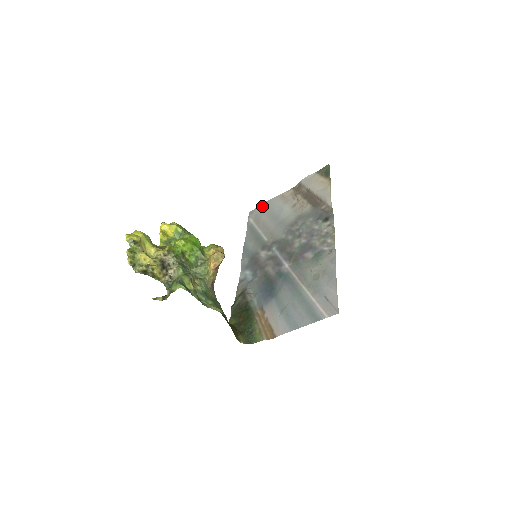
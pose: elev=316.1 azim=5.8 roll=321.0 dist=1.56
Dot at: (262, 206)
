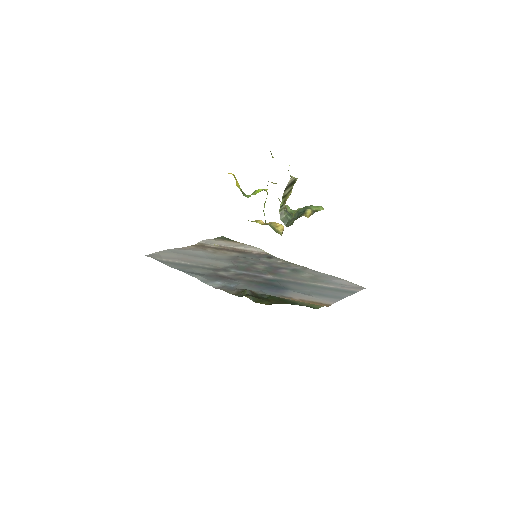
Dot at: (164, 251)
